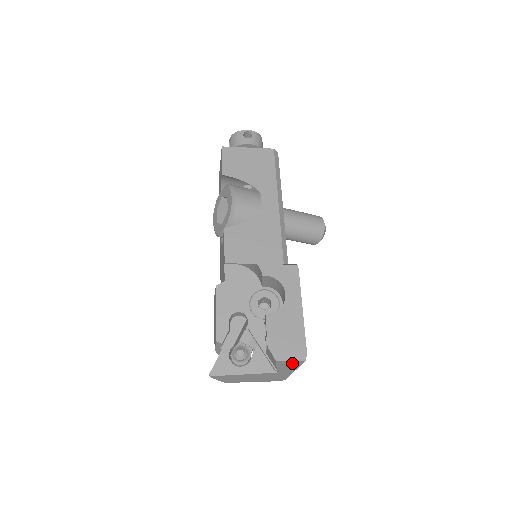
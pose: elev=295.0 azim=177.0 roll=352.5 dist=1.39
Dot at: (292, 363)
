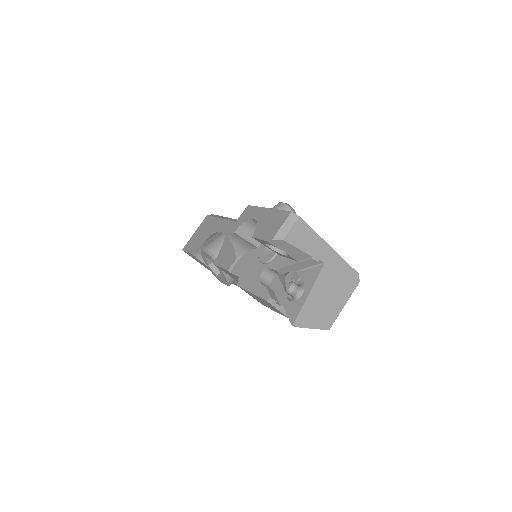
Dot at: (300, 232)
